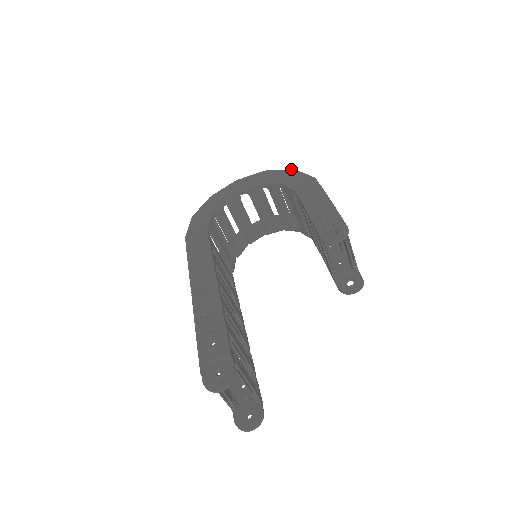
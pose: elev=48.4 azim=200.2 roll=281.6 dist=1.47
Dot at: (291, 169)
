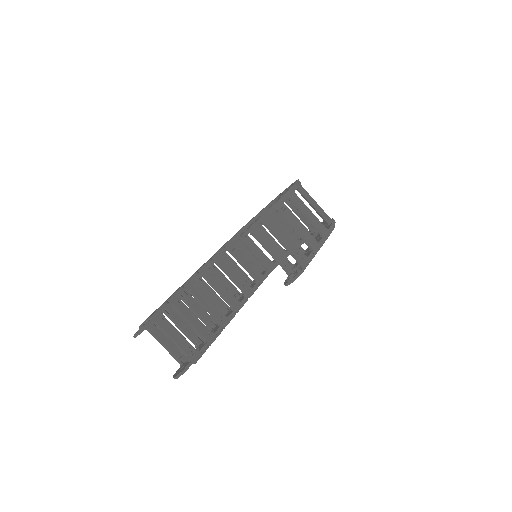
Dot at: occluded
